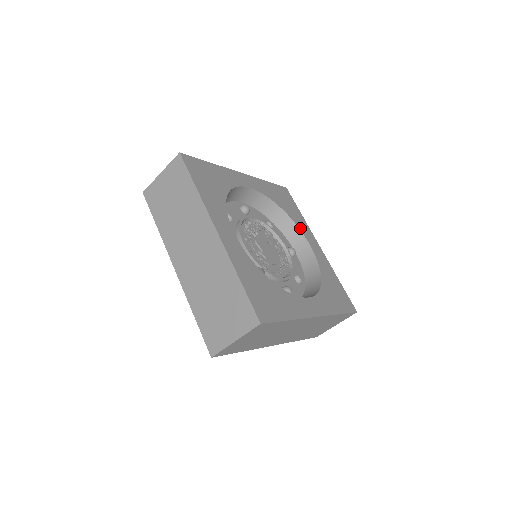
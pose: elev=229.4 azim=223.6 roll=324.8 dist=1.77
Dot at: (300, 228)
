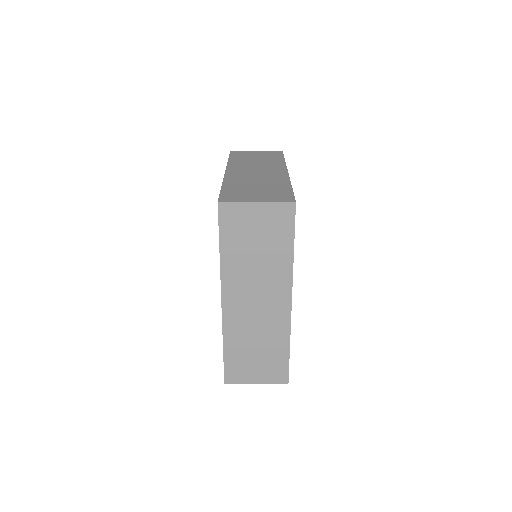
Dot at: occluded
